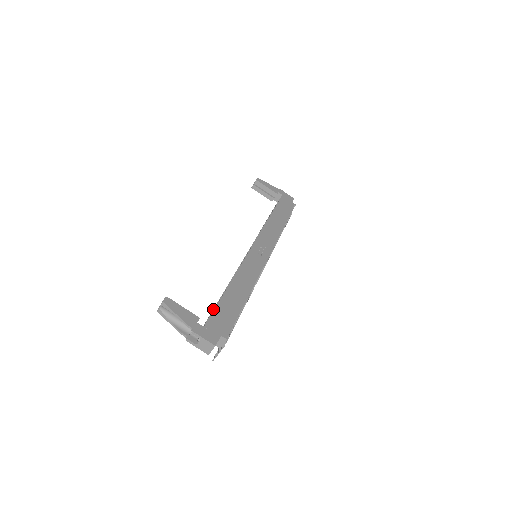
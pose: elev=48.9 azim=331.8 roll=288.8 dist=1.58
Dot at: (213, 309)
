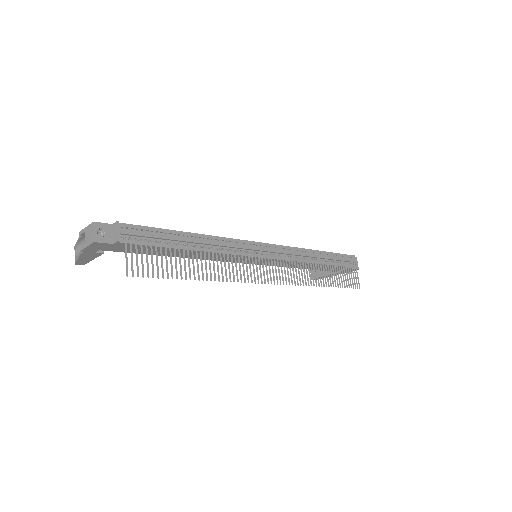
Dot at: occluded
